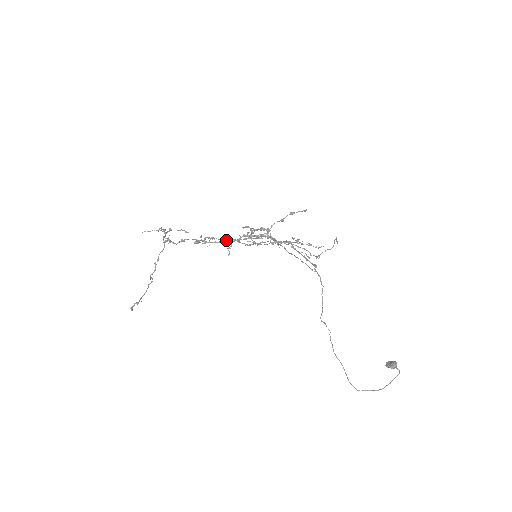
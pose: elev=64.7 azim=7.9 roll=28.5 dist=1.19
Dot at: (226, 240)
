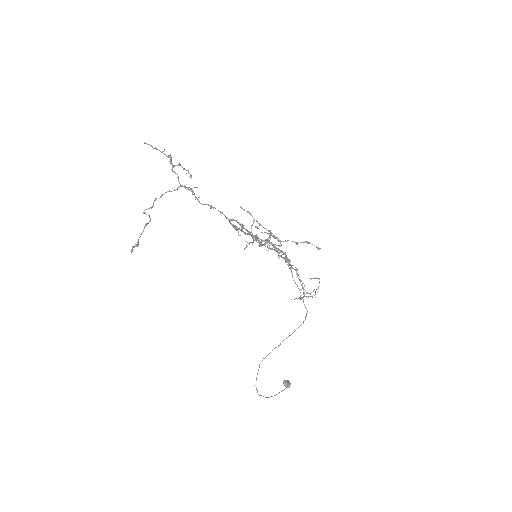
Dot at: occluded
